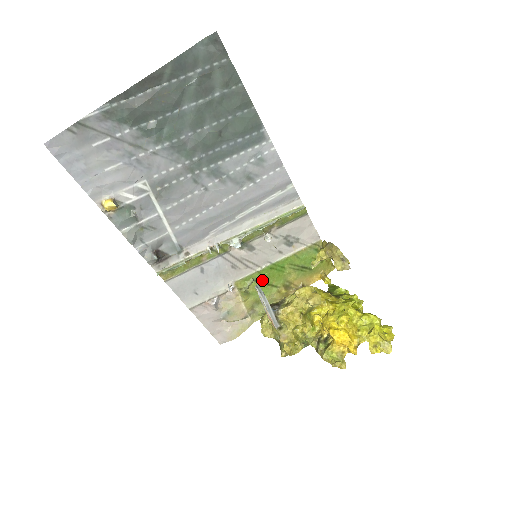
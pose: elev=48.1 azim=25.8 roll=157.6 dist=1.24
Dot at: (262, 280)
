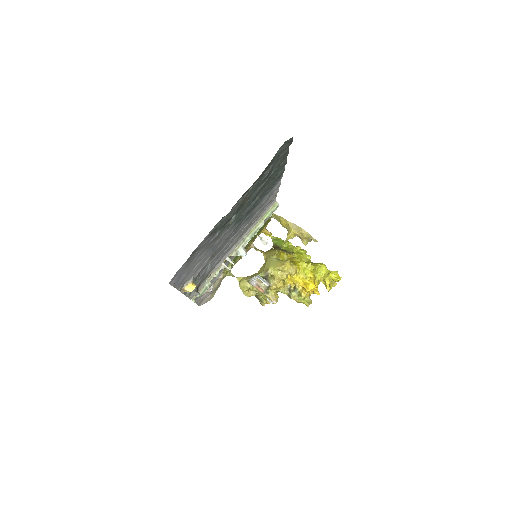
Dot at: (237, 256)
